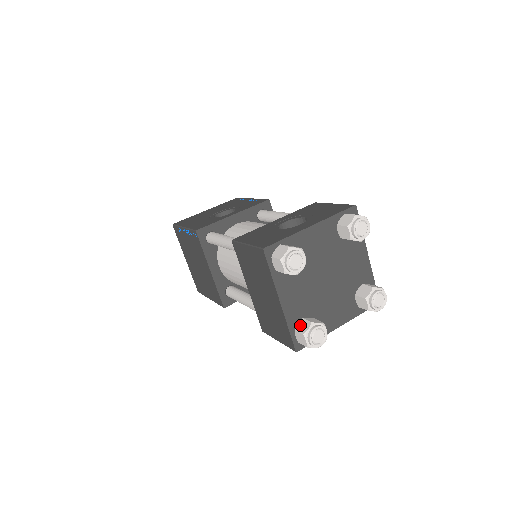
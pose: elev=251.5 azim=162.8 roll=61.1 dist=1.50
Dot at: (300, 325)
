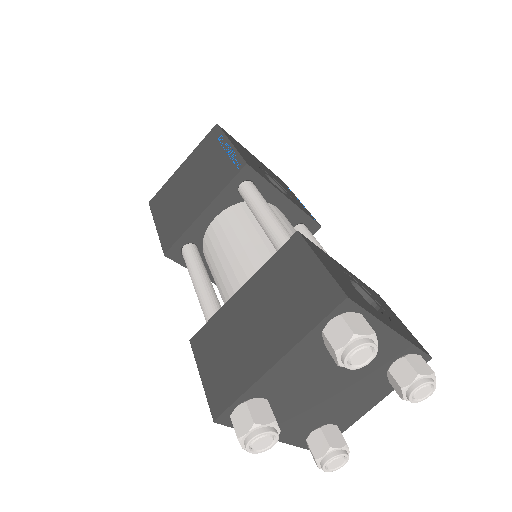
Dot at: (258, 405)
